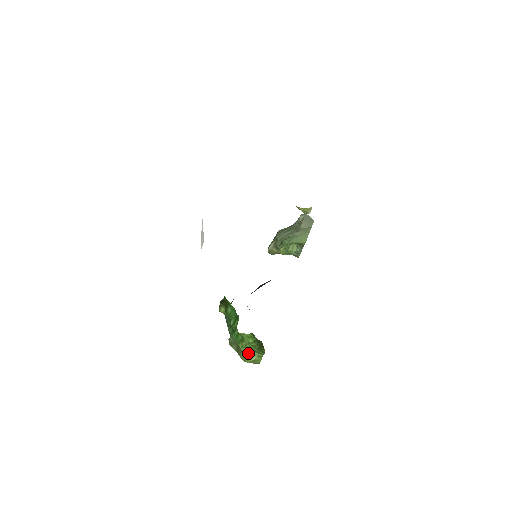
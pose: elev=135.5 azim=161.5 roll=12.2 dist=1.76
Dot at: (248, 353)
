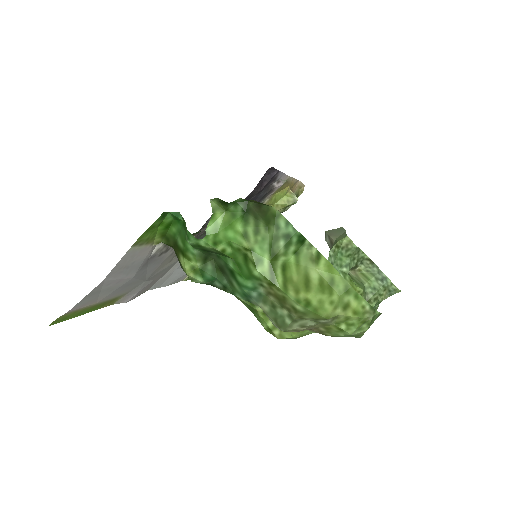
Dot at: (290, 275)
